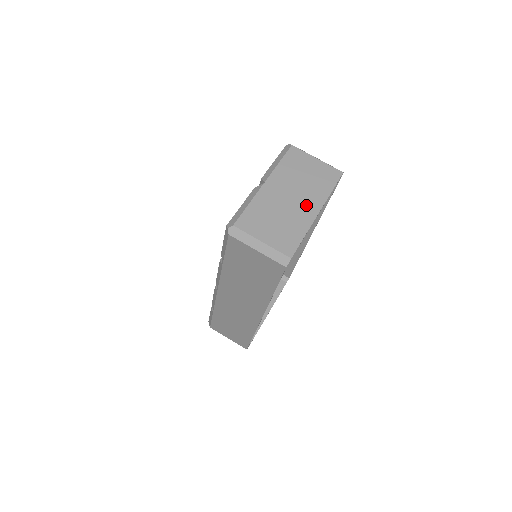
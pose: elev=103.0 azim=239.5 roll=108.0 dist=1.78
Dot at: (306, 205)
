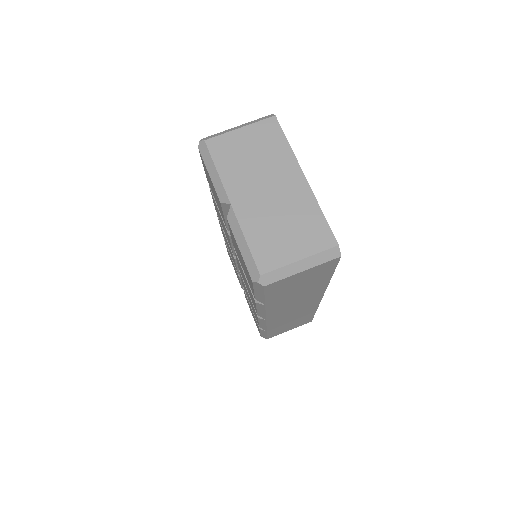
Dot at: (288, 183)
